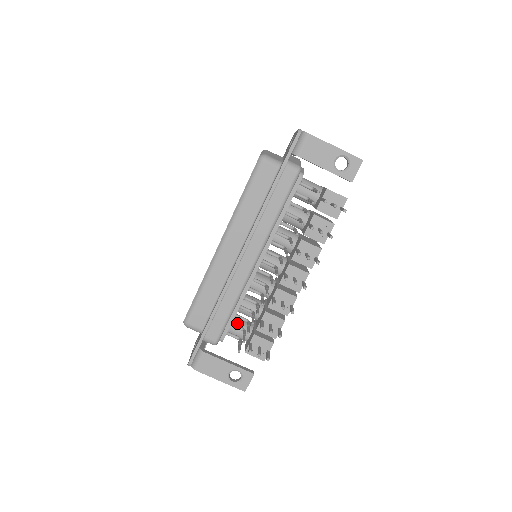
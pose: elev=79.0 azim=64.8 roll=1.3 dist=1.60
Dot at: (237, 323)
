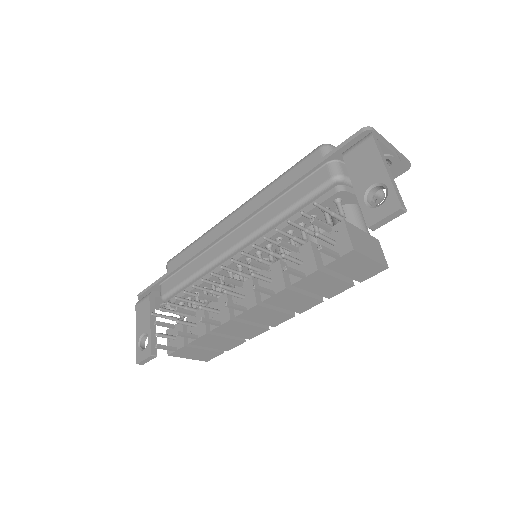
Dot at: occluded
